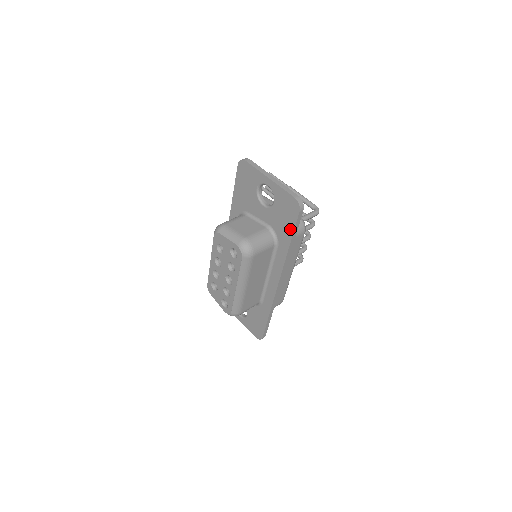
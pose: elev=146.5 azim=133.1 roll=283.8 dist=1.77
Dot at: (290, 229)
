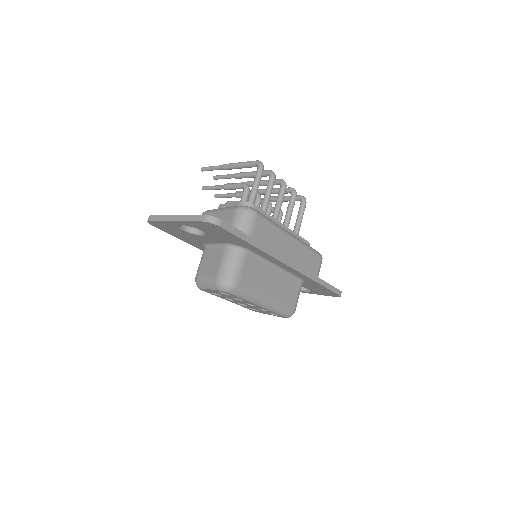
Dot at: (236, 238)
